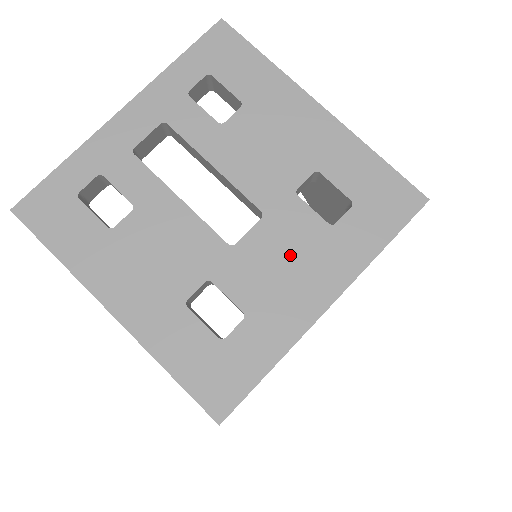
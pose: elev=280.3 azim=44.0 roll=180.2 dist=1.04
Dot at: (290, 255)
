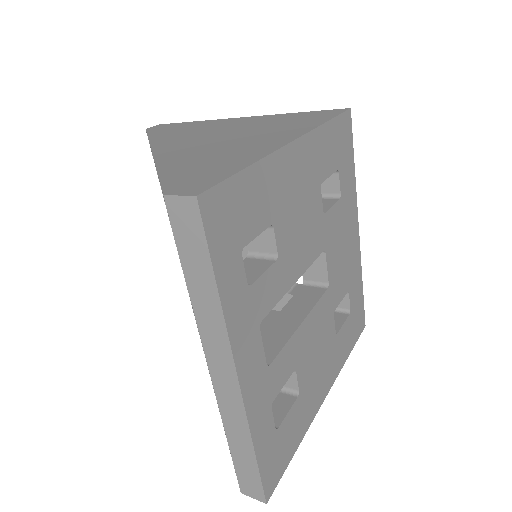
Dot at: (341, 242)
